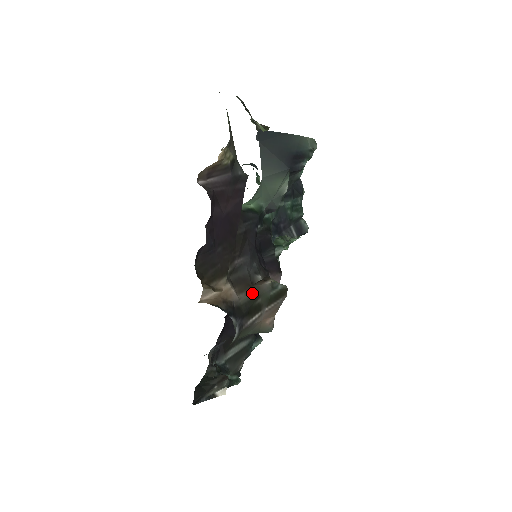
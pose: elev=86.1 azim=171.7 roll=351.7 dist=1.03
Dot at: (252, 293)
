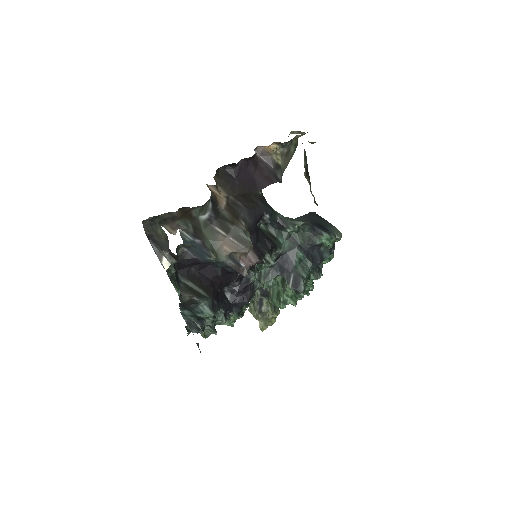
Dot at: (232, 219)
